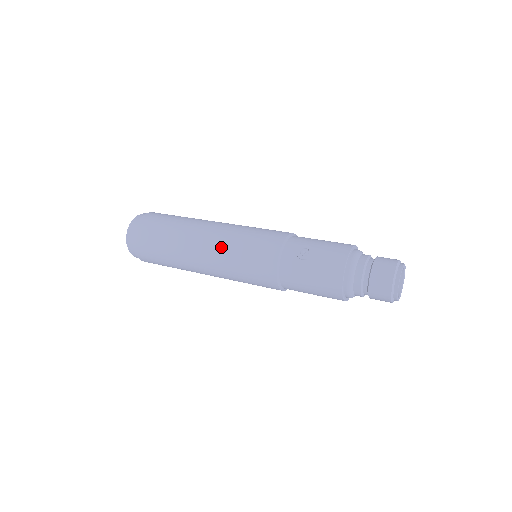
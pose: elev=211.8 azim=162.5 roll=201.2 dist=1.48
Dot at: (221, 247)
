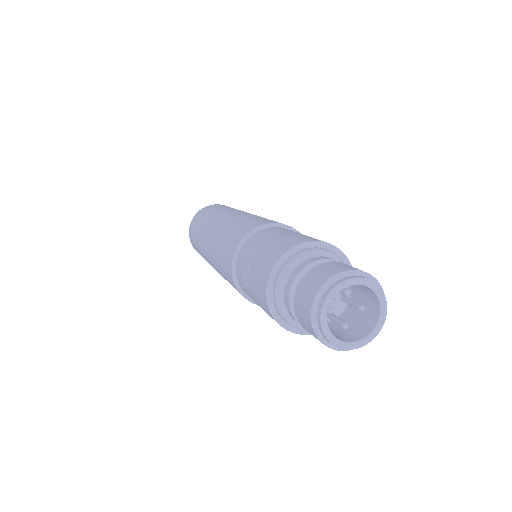
Dot at: (214, 264)
